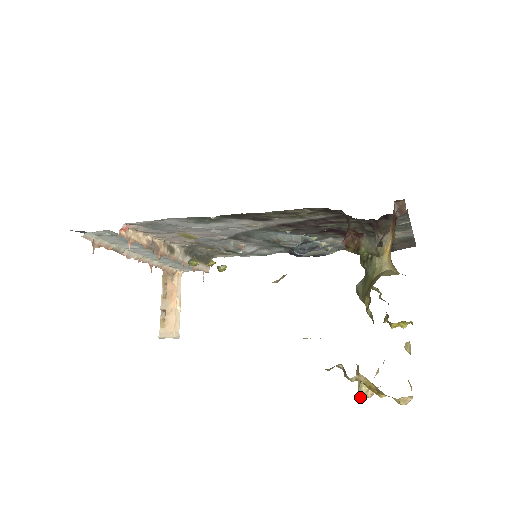
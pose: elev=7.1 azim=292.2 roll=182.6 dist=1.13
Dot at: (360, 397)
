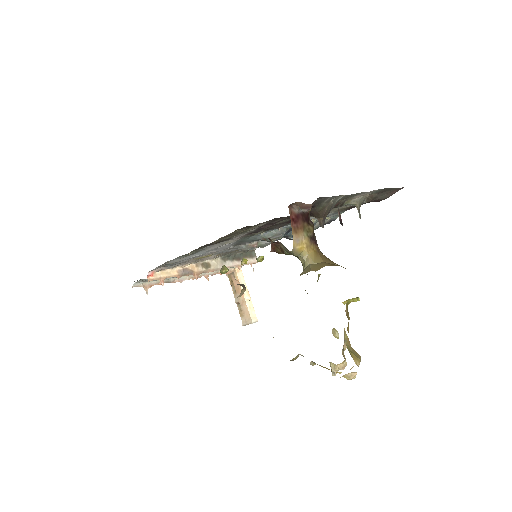
Dot at: (333, 372)
